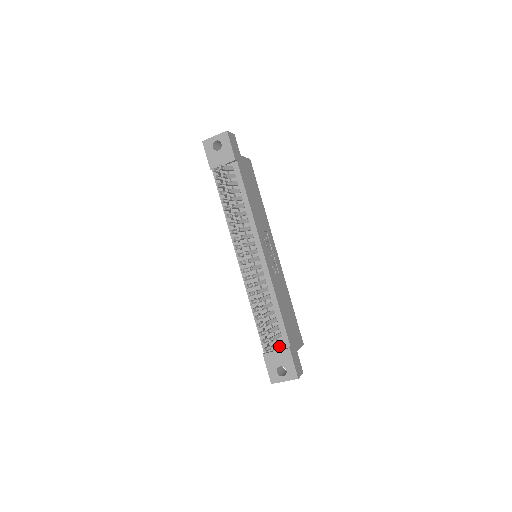
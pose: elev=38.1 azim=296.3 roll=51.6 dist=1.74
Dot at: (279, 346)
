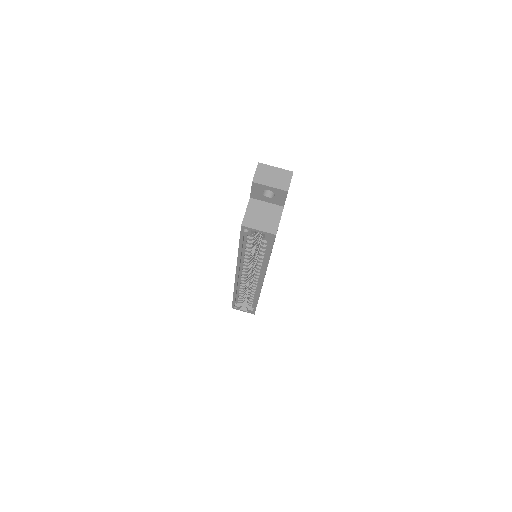
Dot at: occluded
